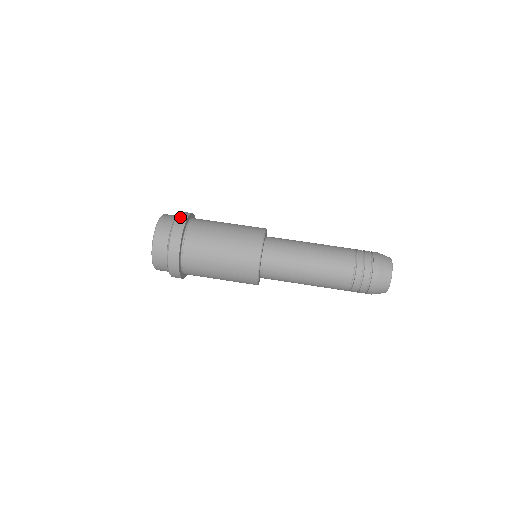
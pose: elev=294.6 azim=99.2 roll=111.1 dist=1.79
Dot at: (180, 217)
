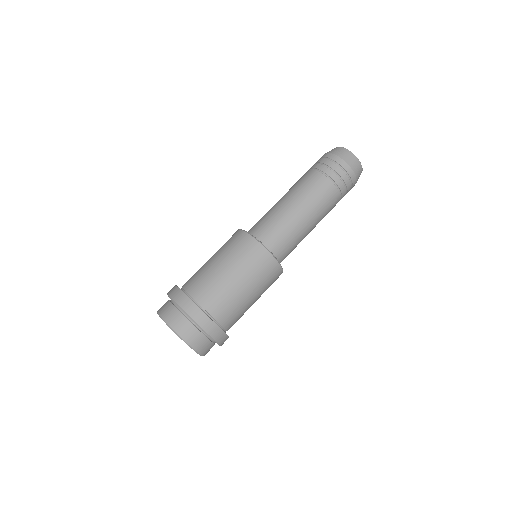
Dot at: (170, 292)
